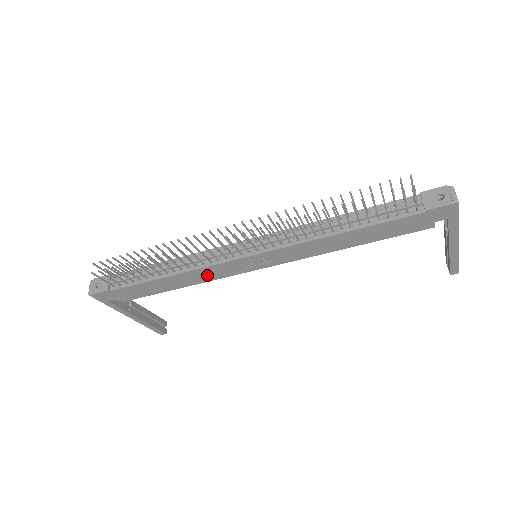
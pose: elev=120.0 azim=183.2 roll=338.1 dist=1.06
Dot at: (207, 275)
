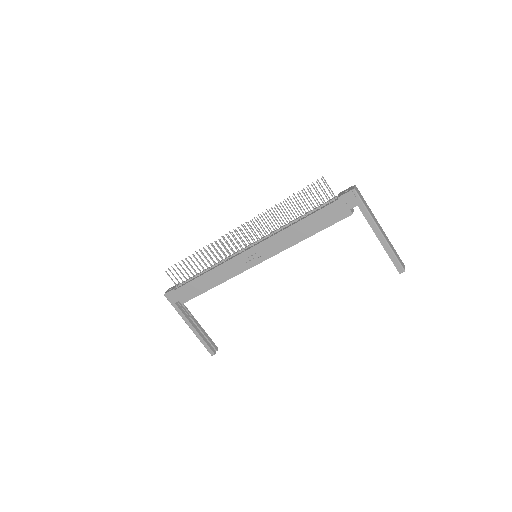
Dot at: (228, 271)
